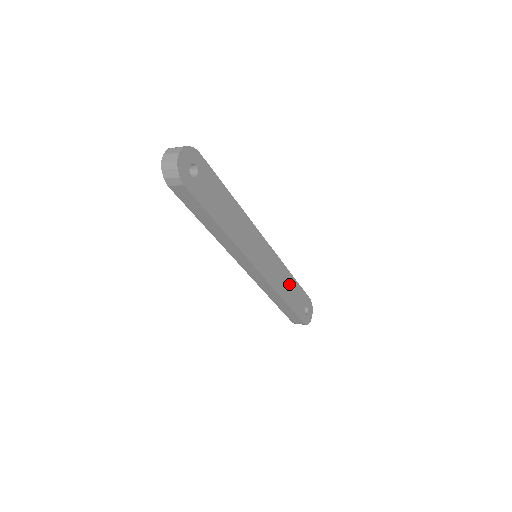
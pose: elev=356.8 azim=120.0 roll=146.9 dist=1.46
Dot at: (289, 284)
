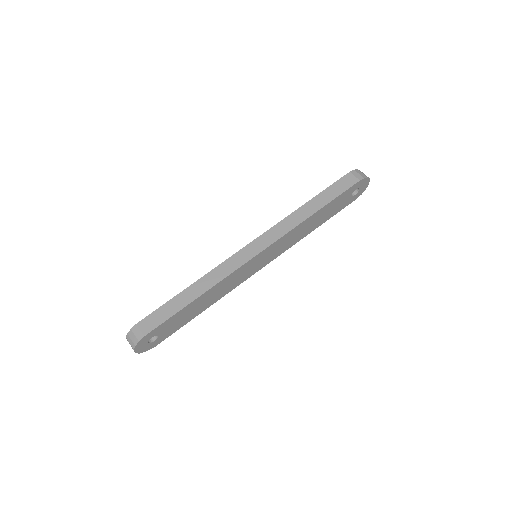
Dot at: (313, 220)
